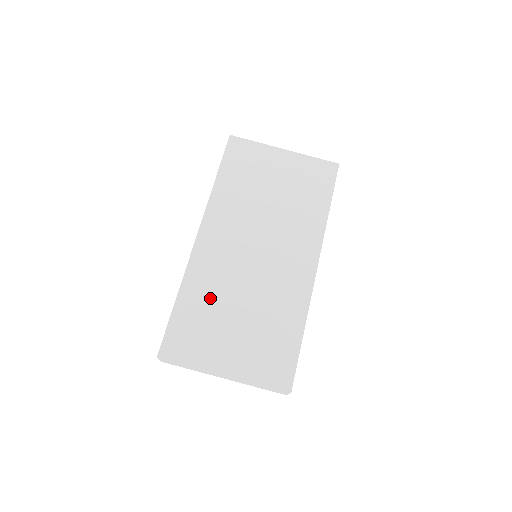
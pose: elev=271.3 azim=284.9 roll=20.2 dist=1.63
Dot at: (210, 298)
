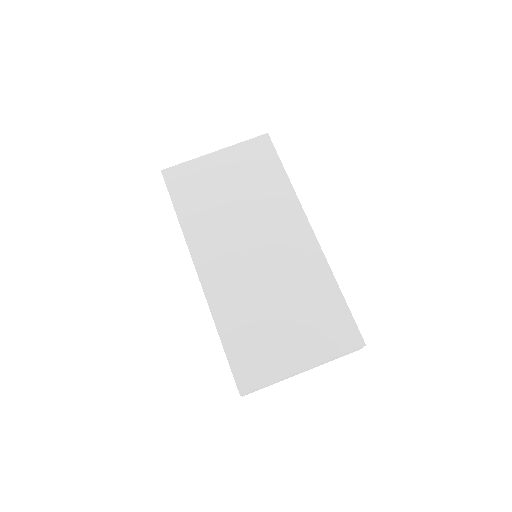
Dot at: (247, 317)
